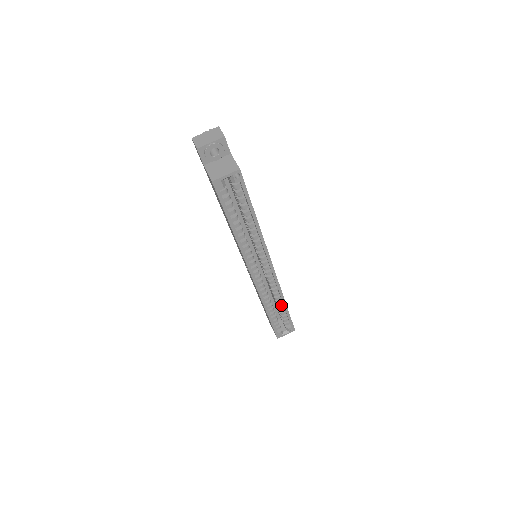
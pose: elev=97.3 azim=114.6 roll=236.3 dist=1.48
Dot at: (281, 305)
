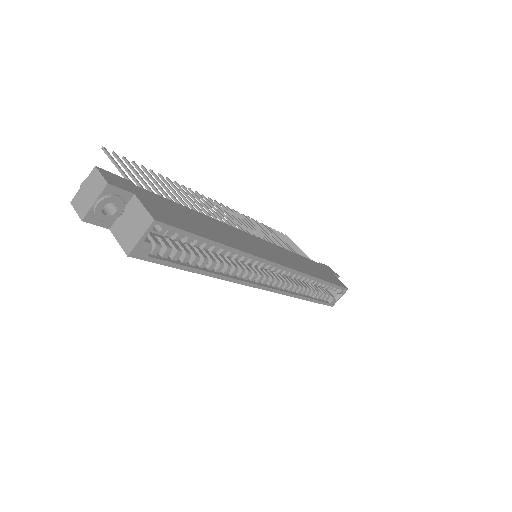
Dot at: (317, 282)
